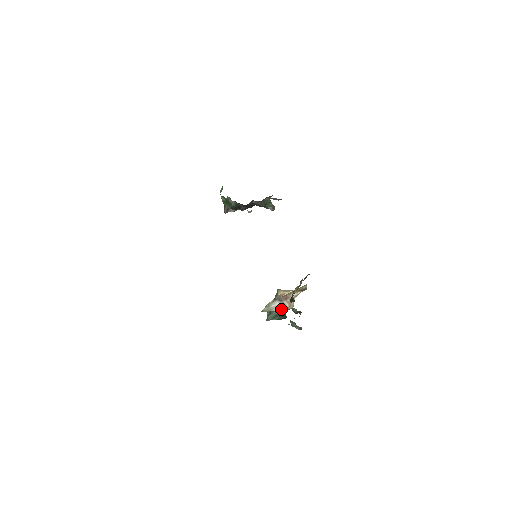
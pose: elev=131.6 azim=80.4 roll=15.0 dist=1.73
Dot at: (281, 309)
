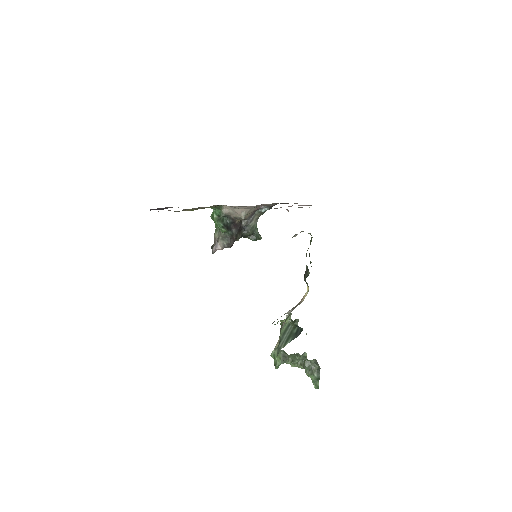
Dot at: occluded
